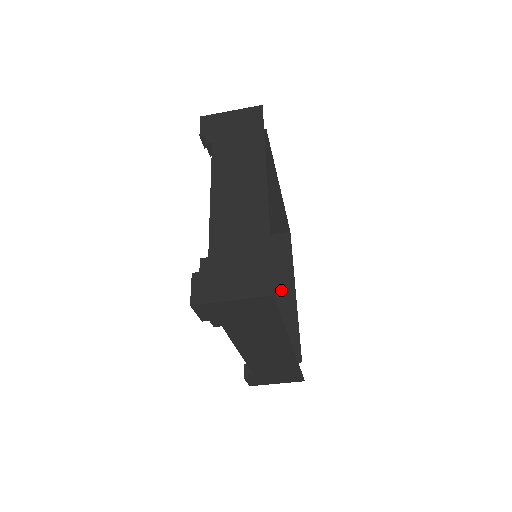
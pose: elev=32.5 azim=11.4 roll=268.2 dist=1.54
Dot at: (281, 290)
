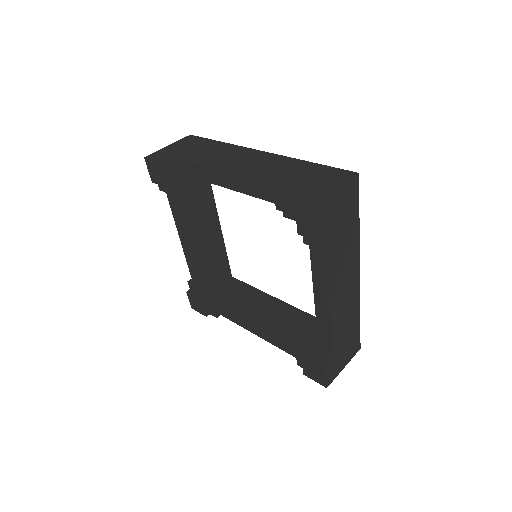
Dot at: (208, 224)
